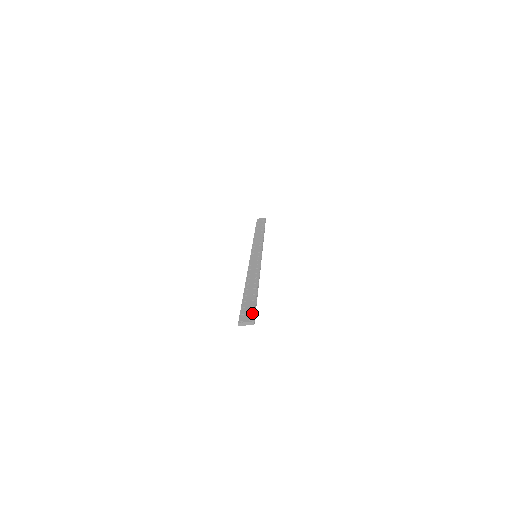
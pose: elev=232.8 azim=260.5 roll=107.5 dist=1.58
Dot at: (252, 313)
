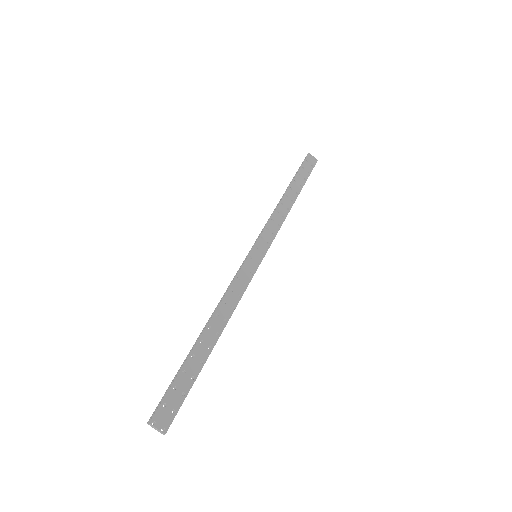
Dot at: (175, 410)
